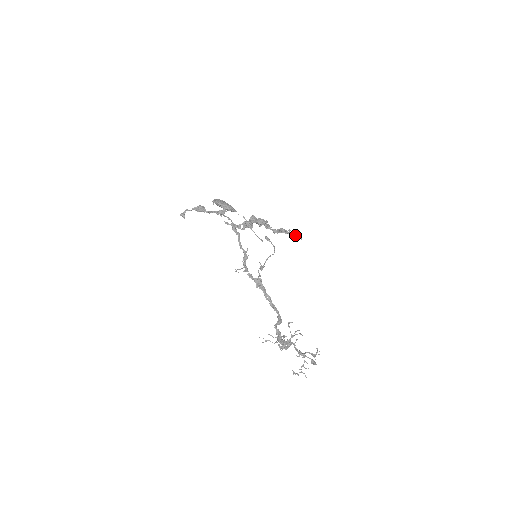
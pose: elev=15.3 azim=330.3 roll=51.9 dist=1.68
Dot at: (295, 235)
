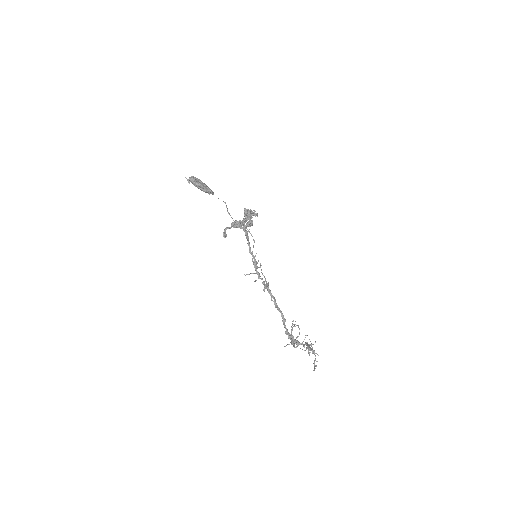
Dot at: (257, 214)
